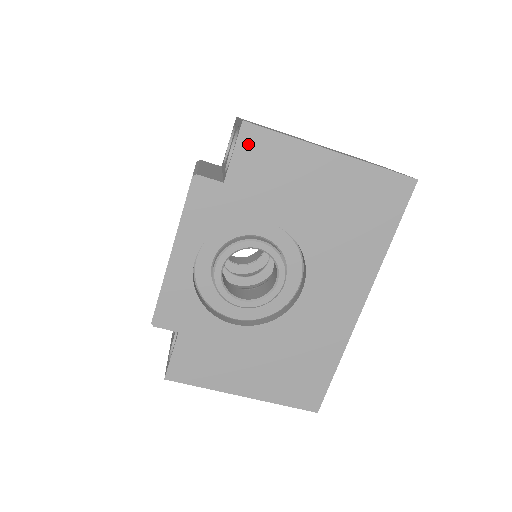
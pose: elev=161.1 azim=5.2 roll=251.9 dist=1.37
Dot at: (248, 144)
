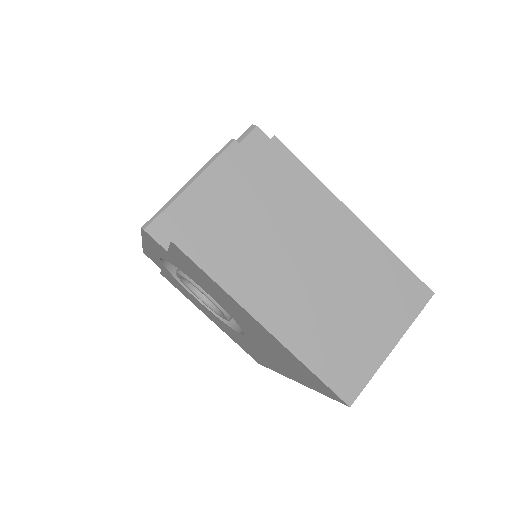
Dot at: (181, 255)
